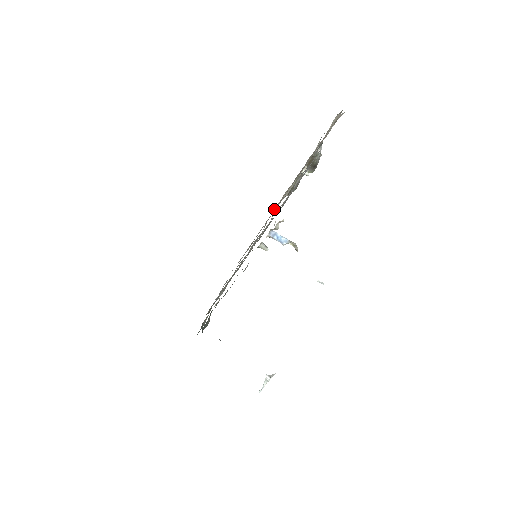
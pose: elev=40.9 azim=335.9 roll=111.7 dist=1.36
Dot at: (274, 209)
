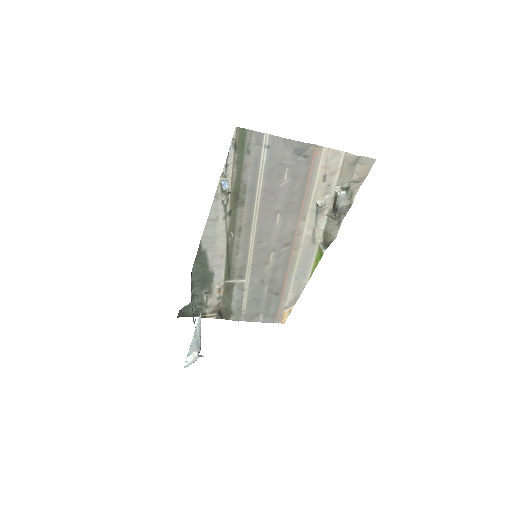
Dot at: (315, 258)
